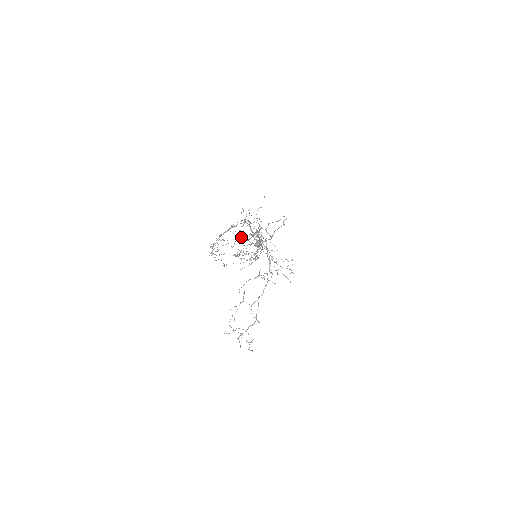
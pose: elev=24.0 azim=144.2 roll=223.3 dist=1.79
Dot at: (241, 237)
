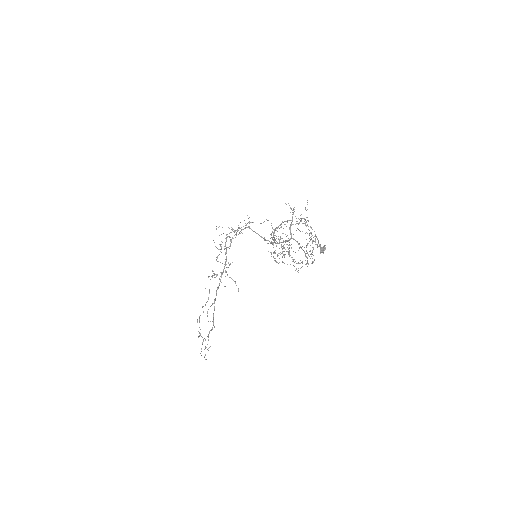
Dot at: (311, 238)
